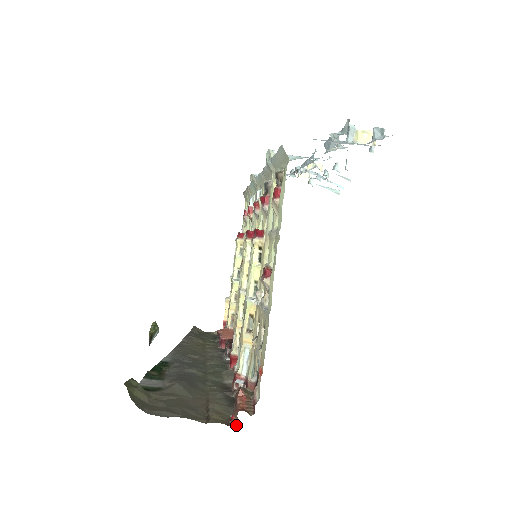
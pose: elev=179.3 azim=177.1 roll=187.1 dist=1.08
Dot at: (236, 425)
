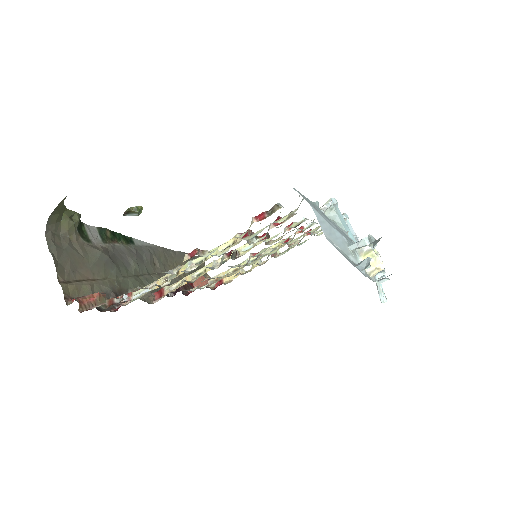
Dot at: (68, 304)
